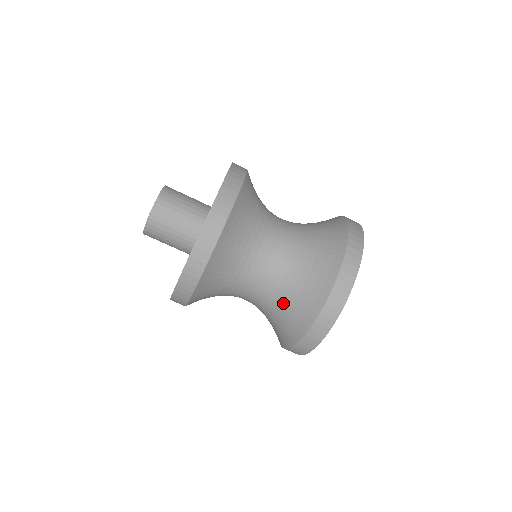
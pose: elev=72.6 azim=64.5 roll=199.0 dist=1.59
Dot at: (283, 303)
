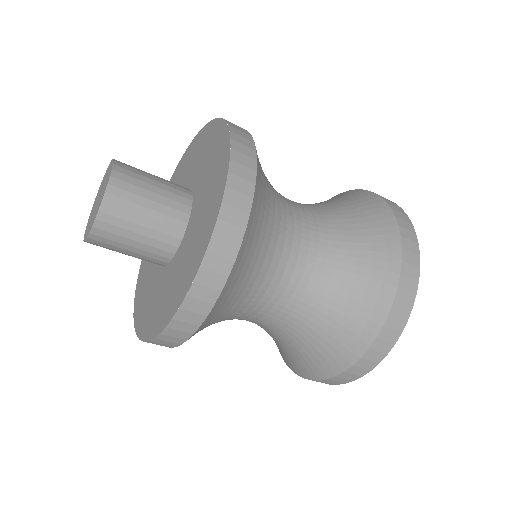
Dot at: (293, 341)
